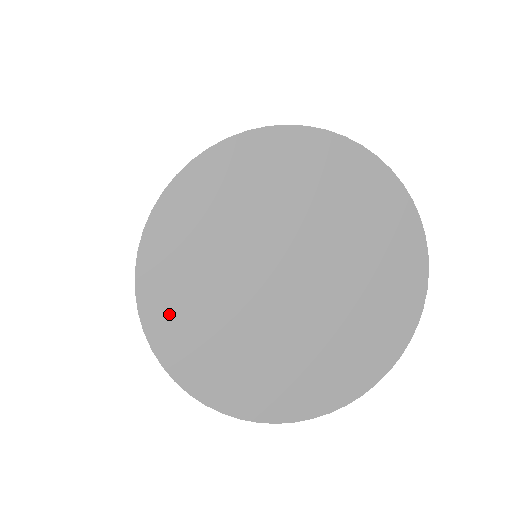
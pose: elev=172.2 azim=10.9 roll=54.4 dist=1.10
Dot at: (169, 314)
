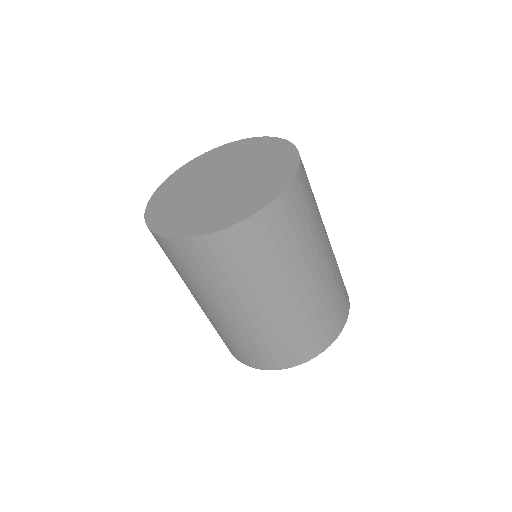
Dot at: (158, 210)
